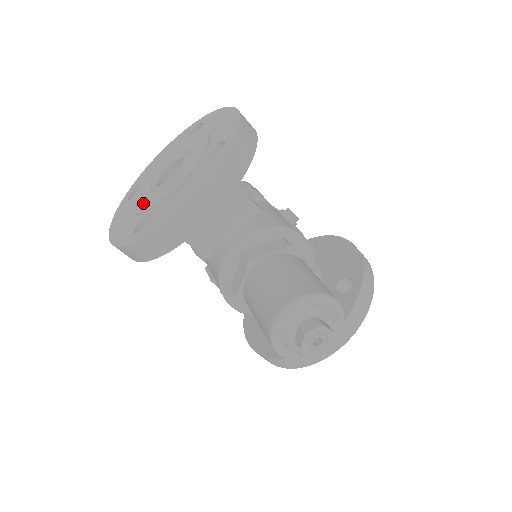
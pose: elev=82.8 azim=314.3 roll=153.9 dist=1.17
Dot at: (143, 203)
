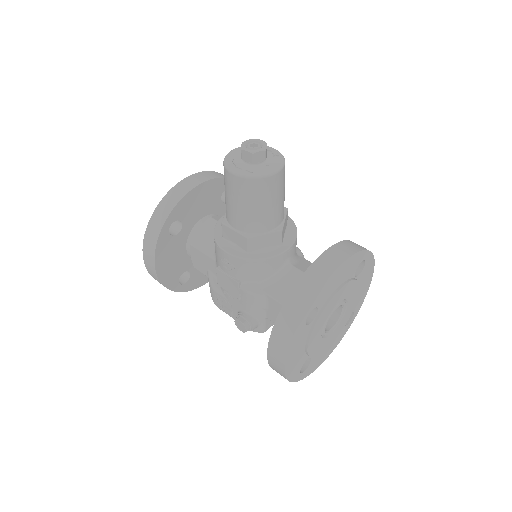
Dot at: occluded
